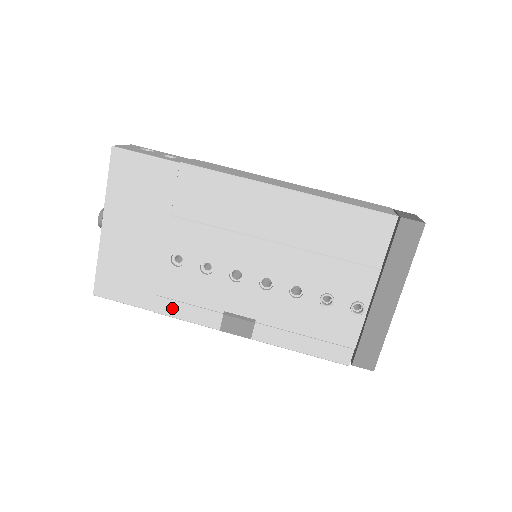
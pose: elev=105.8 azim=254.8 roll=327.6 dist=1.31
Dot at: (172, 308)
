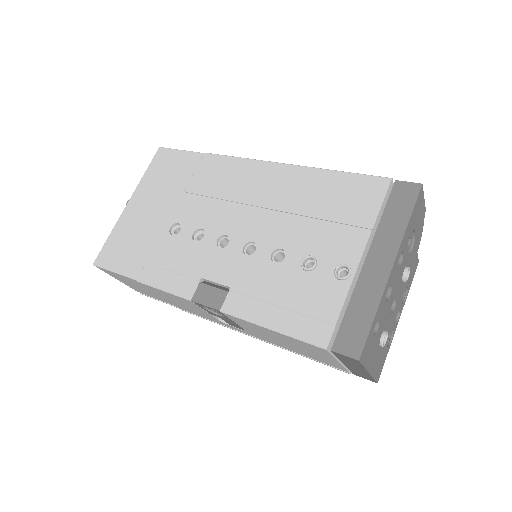
Dot at: (154, 276)
